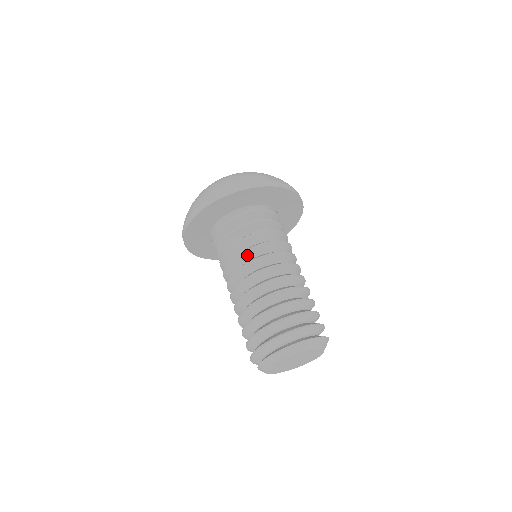
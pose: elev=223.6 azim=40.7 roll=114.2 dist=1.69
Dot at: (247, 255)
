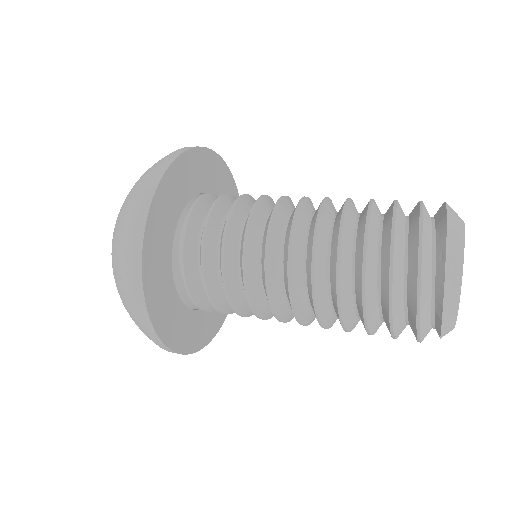
Dot at: (256, 297)
